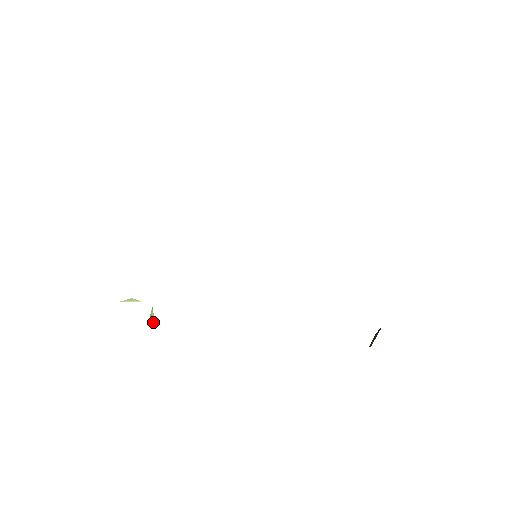
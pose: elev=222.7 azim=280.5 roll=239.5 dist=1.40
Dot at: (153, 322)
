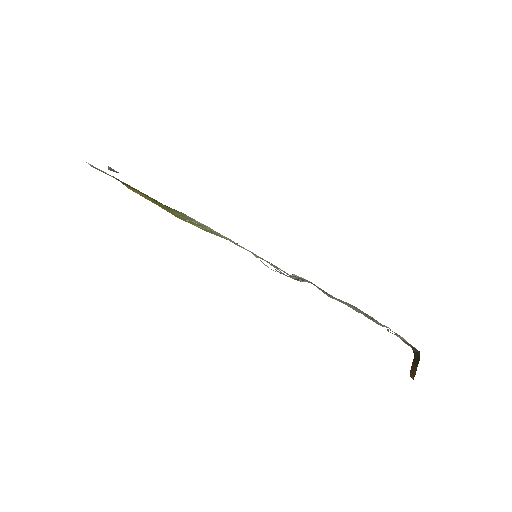
Dot at: (159, 202)
